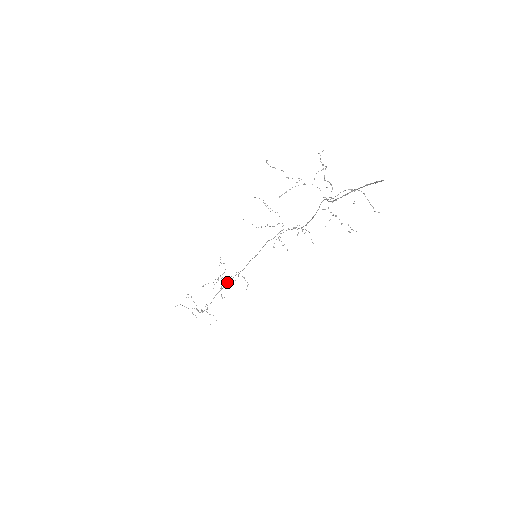
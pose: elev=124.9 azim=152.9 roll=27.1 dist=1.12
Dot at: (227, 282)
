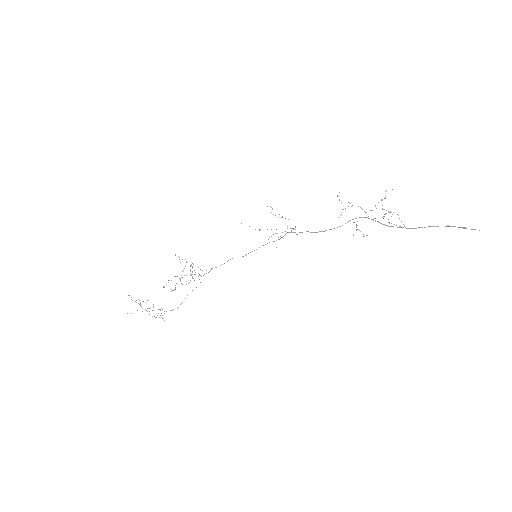
Dot at: (192, 277)
